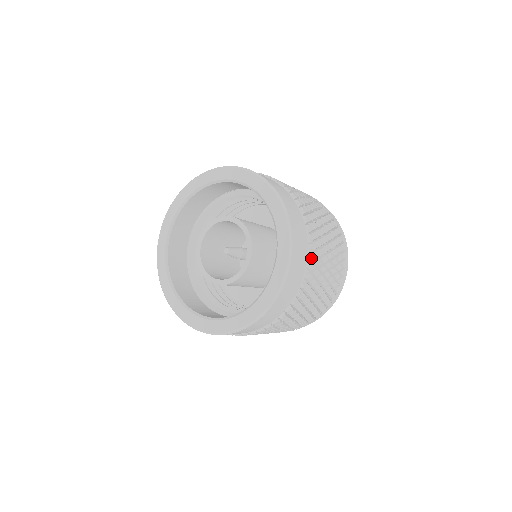
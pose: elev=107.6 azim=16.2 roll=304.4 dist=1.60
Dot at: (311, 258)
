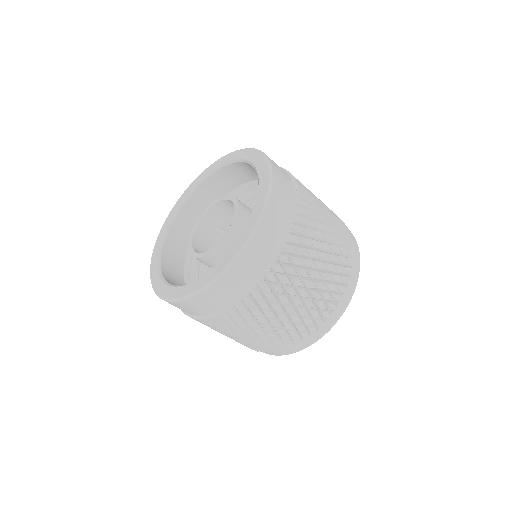
Dot at: (229, 312)
